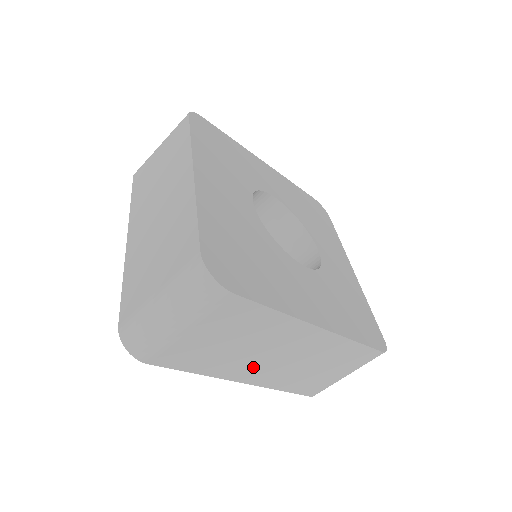
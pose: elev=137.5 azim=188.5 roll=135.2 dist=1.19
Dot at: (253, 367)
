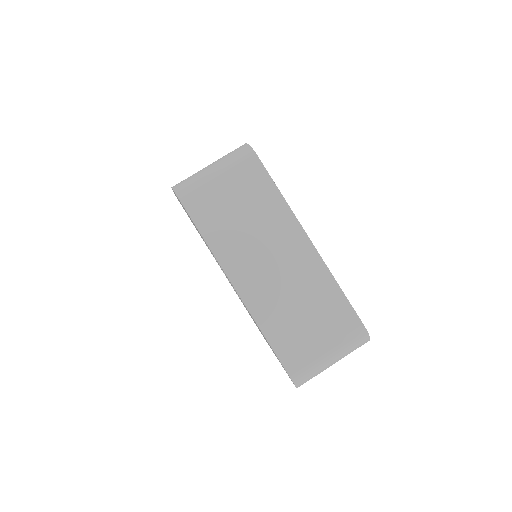
Dot at: occluded
